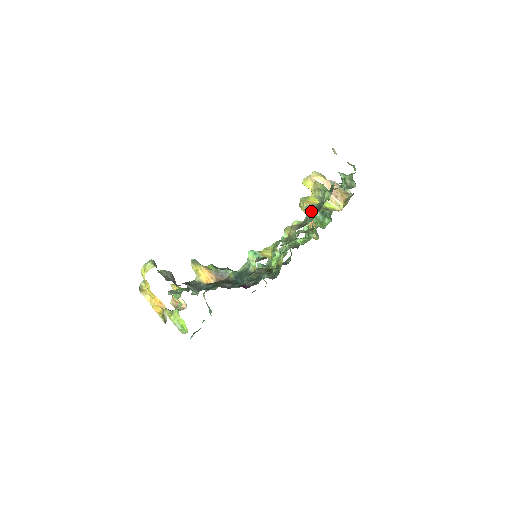
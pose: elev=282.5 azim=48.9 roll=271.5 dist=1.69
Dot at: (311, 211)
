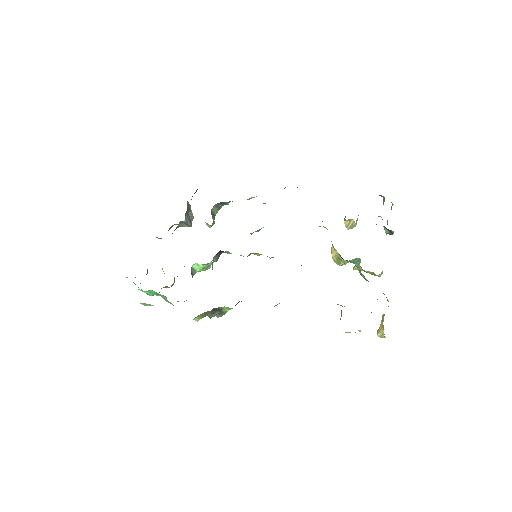
Dot at: occluded
